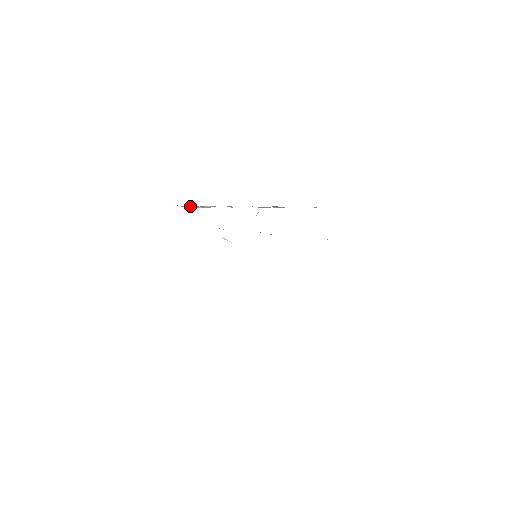
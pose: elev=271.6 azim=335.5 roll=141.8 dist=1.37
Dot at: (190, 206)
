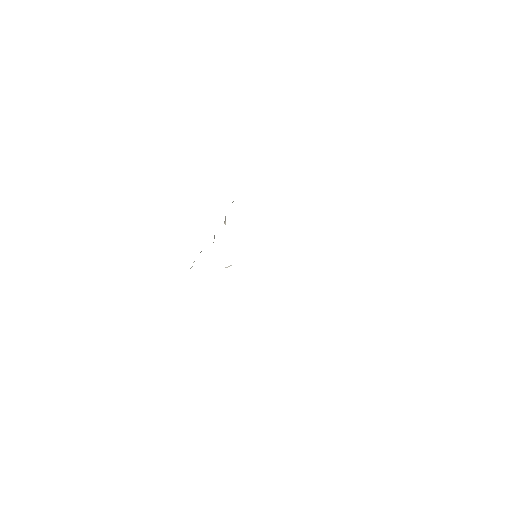
Dot at: occluded
